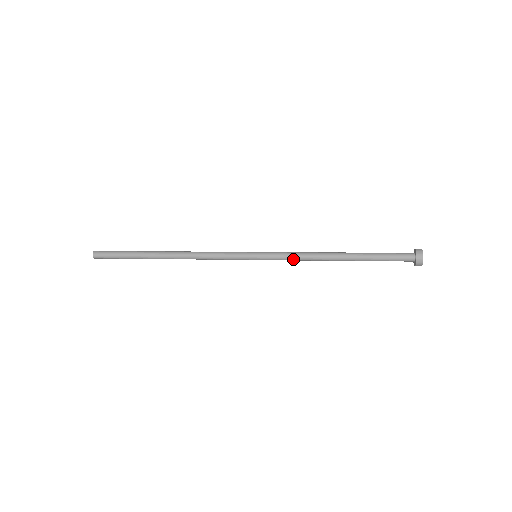
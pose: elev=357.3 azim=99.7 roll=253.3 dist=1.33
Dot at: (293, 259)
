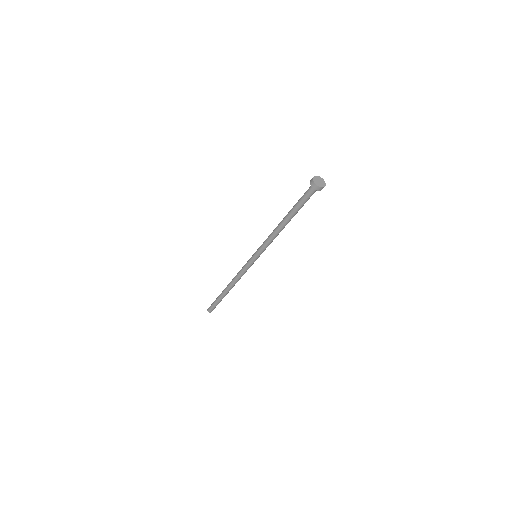
Dot at: (268, 243)
